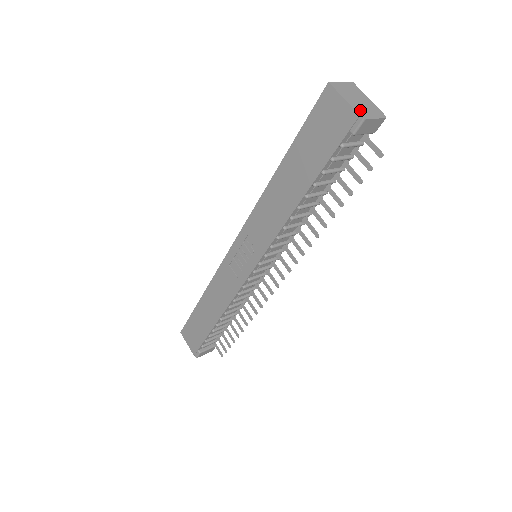
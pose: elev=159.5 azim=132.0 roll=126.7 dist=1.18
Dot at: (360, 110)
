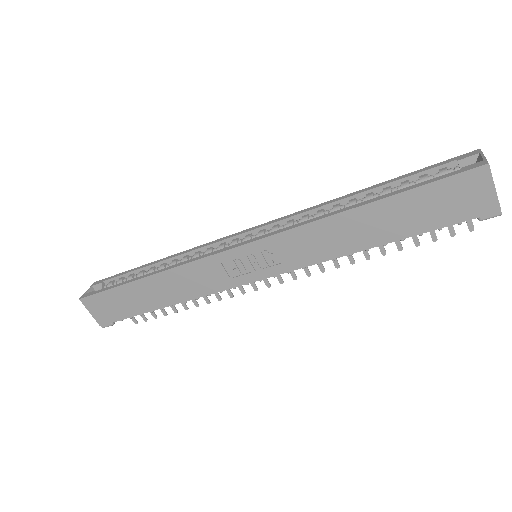
Dot at: (498, 201)
